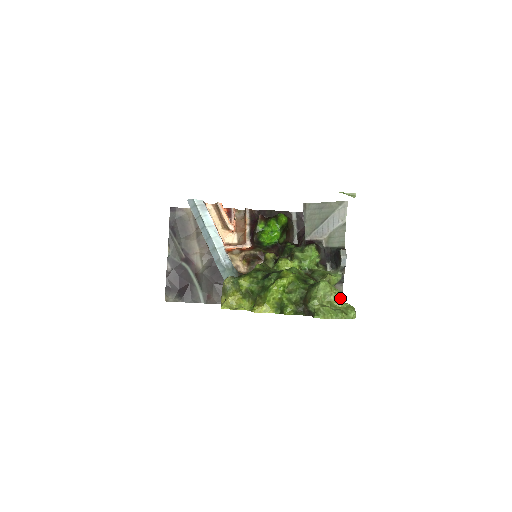
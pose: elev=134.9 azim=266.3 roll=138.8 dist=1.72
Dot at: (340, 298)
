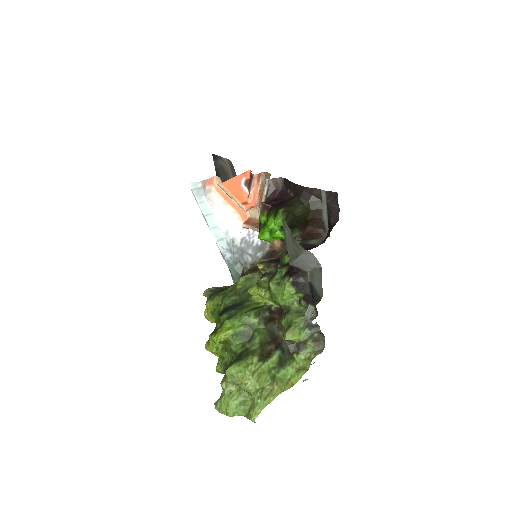
Dot at: (251, 391)
